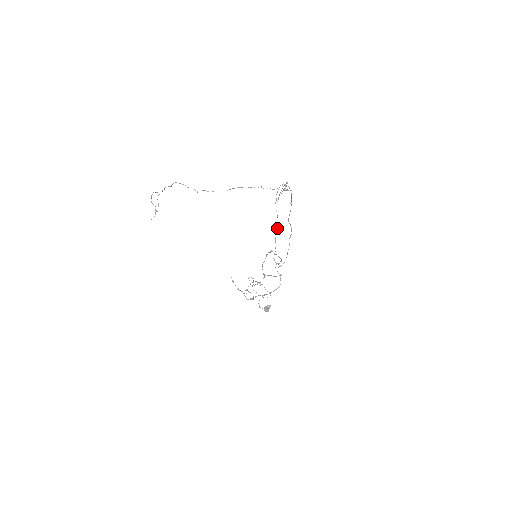
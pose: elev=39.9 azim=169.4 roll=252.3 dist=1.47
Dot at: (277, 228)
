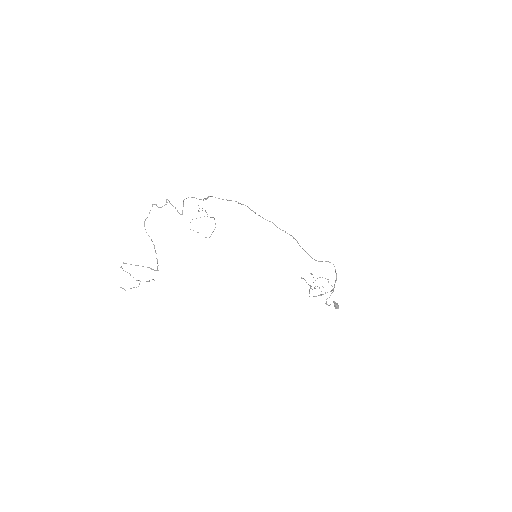
Dot at: occluded
